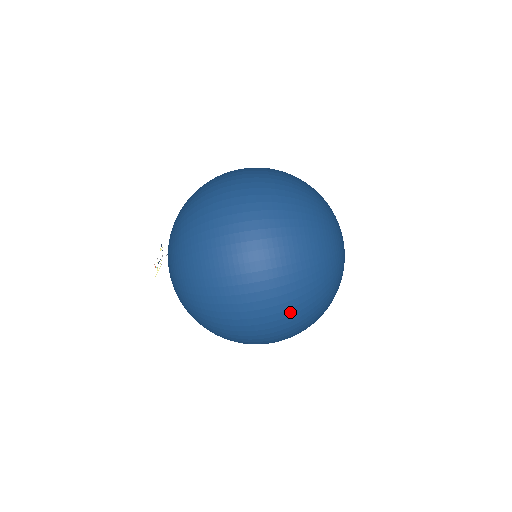
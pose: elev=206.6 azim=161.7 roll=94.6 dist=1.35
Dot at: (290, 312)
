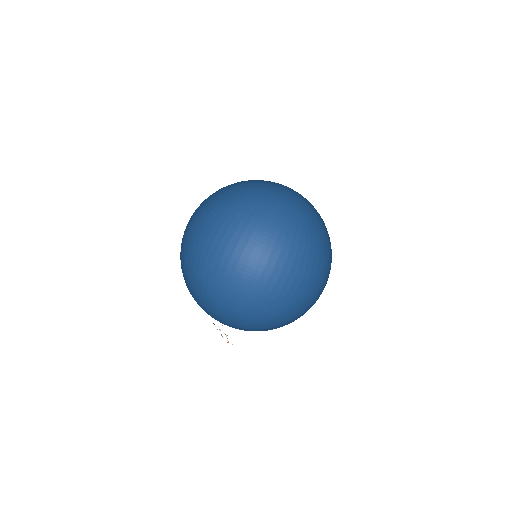
Dot at: (287, 247)
